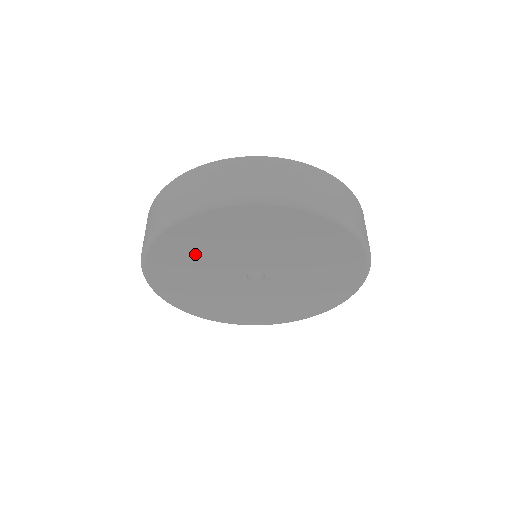
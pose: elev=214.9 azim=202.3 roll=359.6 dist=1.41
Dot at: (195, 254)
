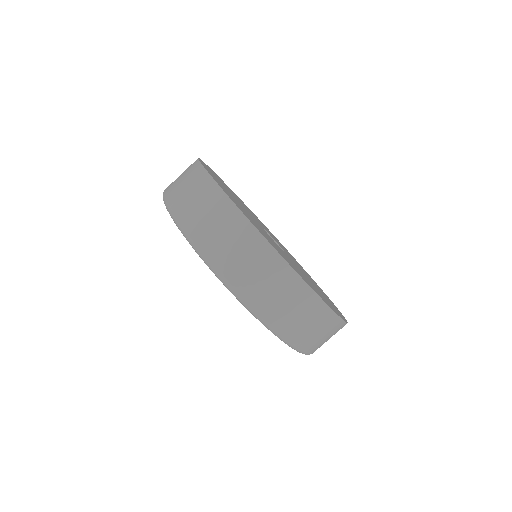
Dot at: occluded
